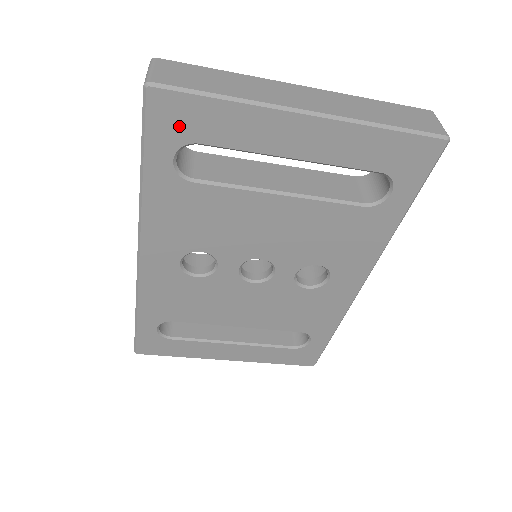
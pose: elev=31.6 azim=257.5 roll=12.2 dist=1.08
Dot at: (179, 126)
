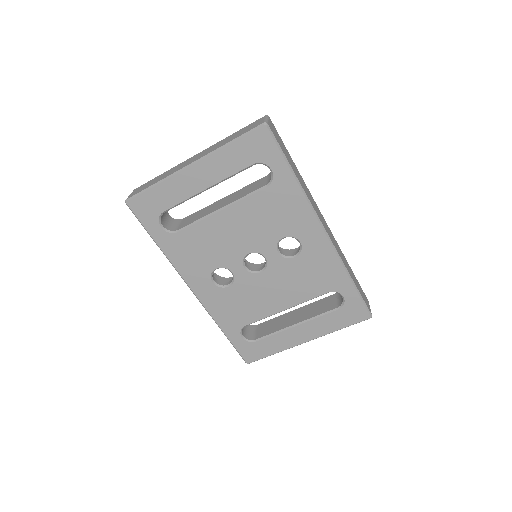
Dot at: (150, 210)
